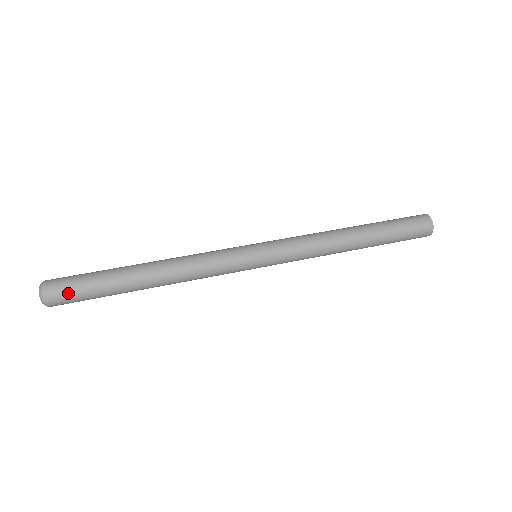
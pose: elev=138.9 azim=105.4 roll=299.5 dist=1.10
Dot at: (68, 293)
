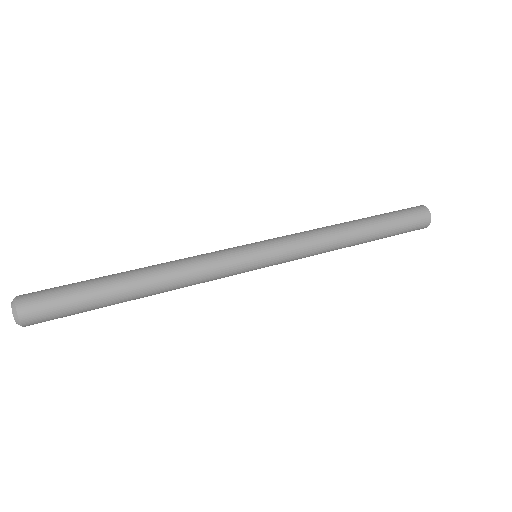
Dot at: (50, 316)
